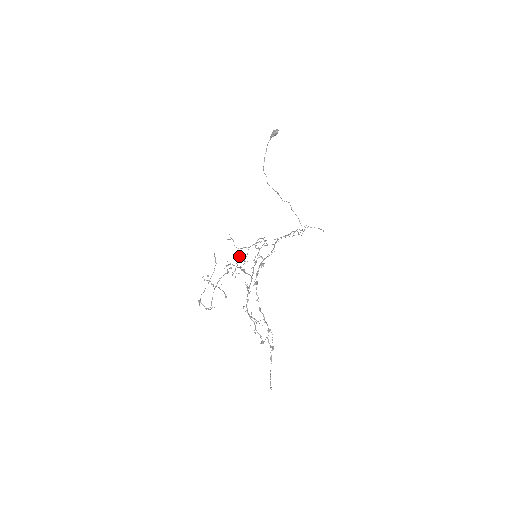
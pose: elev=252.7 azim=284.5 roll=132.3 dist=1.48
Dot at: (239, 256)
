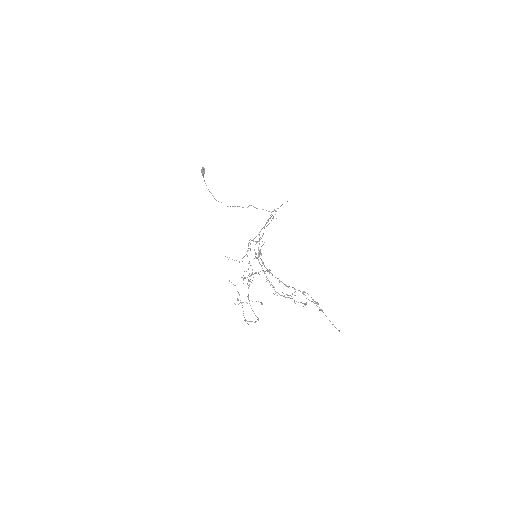
Dot at: occluded
